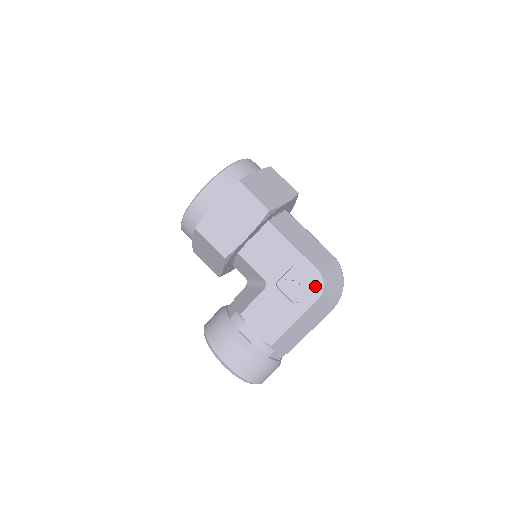
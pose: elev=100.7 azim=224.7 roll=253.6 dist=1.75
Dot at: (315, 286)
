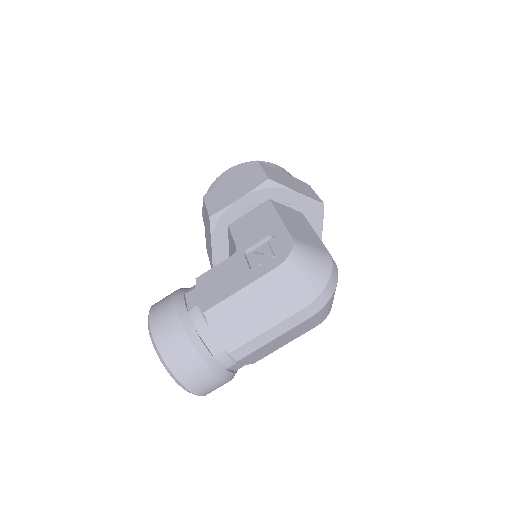
Dot at: (281, 253)
